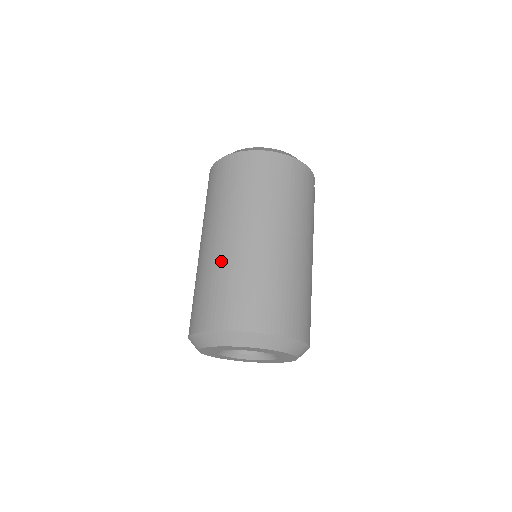
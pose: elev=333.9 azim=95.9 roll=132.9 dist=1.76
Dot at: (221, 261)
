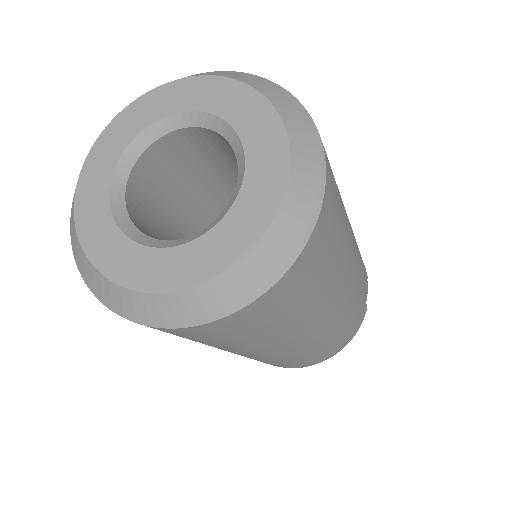
Dot at: occluded
